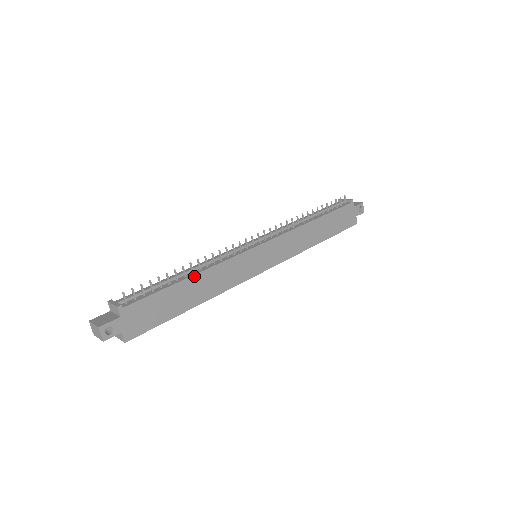
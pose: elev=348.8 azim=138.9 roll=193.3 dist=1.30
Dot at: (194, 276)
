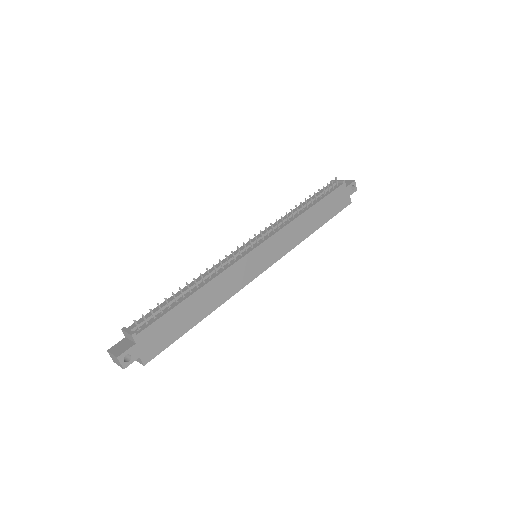
Dot at: (199, 290)
